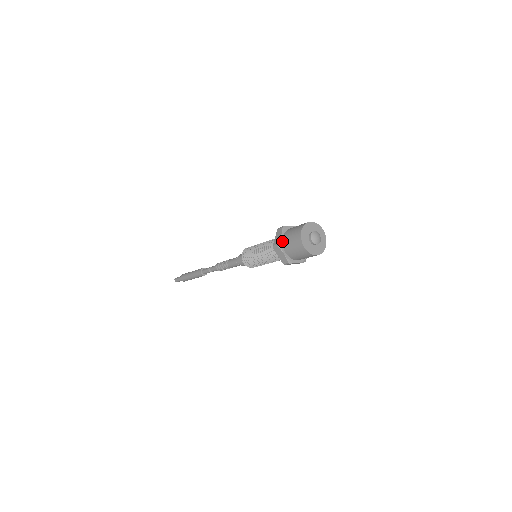
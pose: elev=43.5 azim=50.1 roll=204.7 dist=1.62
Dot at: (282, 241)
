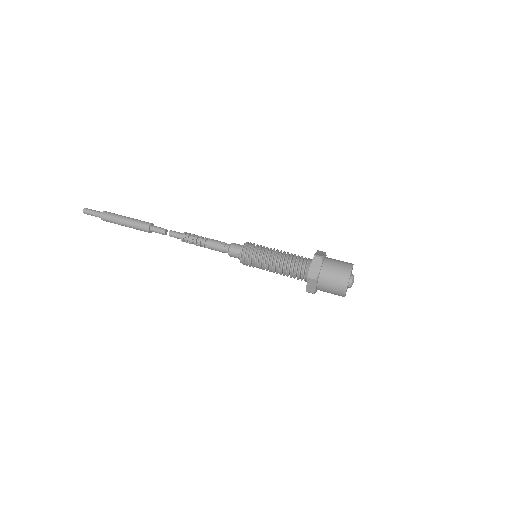
Dot at: (320, 274)
